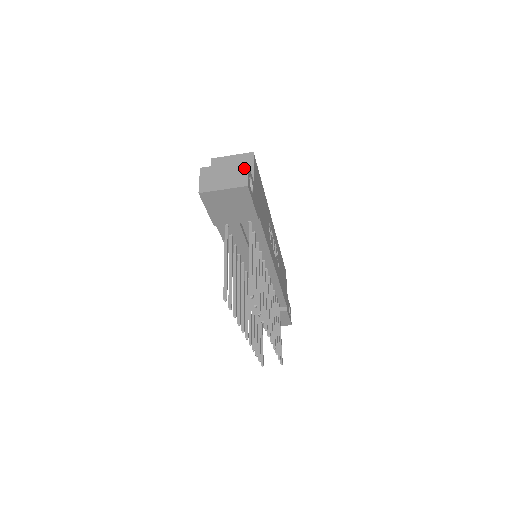
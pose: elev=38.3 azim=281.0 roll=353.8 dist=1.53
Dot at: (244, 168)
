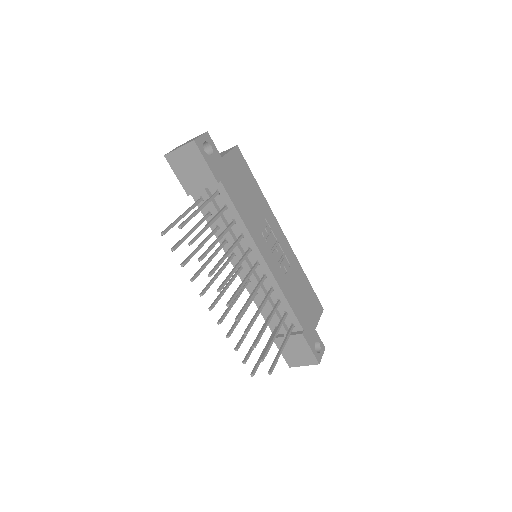
Dot at: (201, 135)
